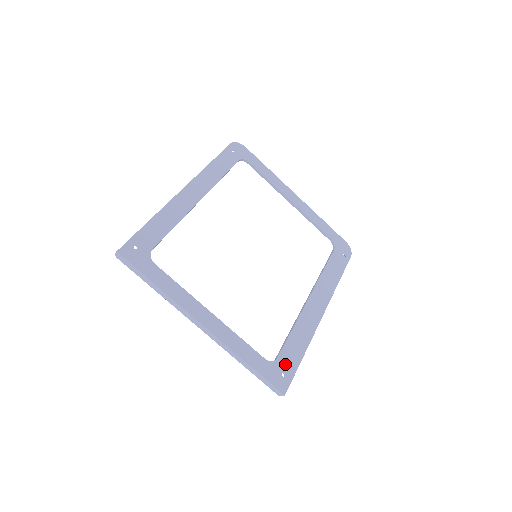
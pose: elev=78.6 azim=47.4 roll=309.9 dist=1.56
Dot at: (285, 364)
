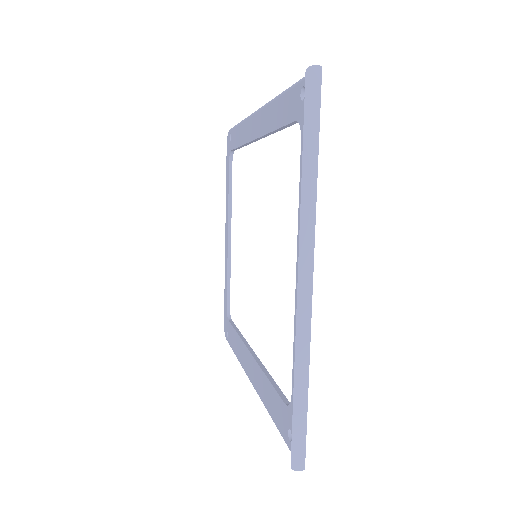
Dot at: occluded
